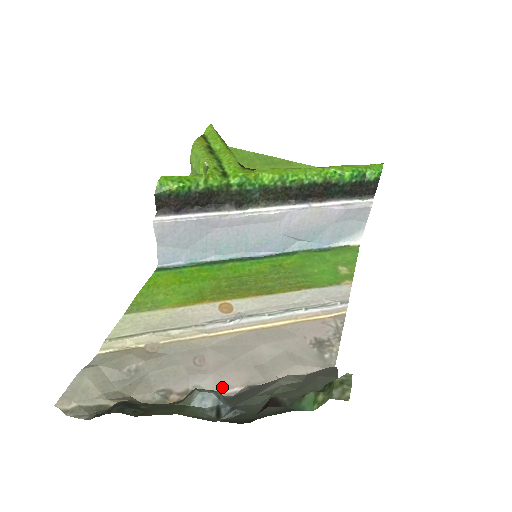
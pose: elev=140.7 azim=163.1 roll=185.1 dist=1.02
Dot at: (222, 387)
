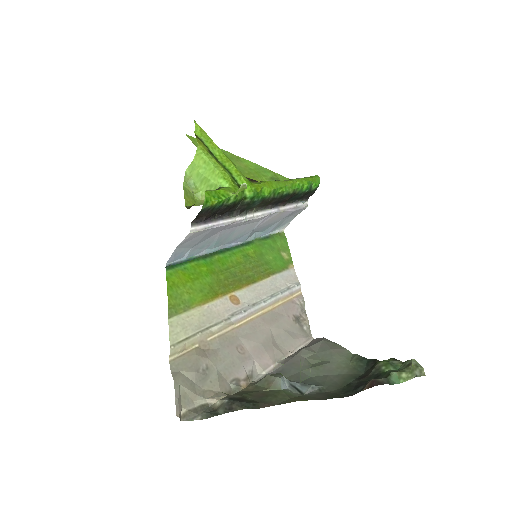
Dot at: (264, 367)
